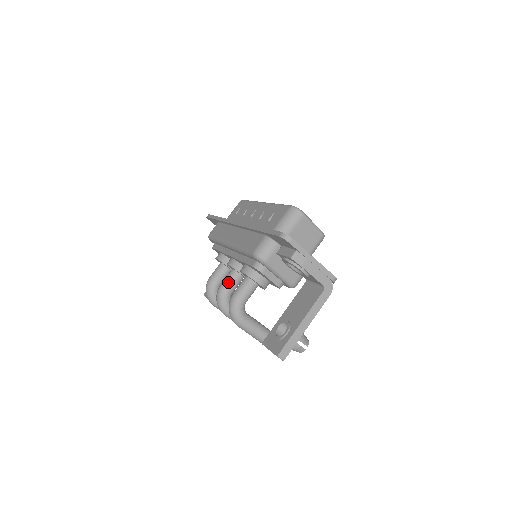
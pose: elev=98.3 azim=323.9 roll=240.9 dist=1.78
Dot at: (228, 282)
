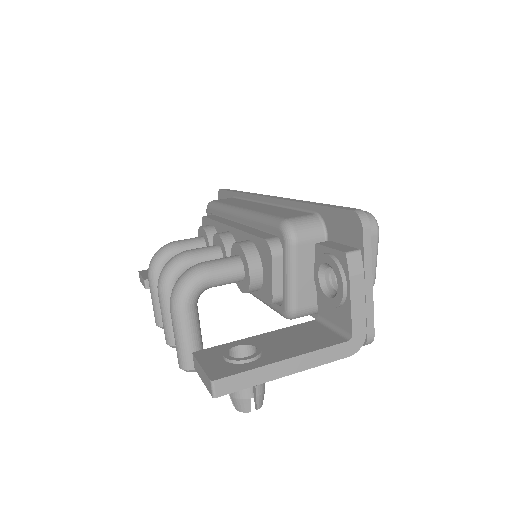
Dot at: (201, 253)
